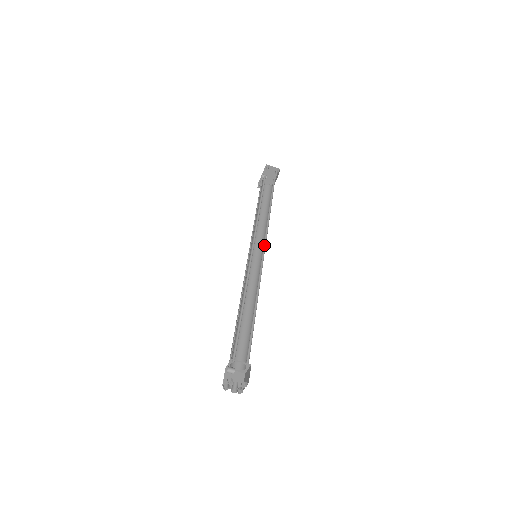
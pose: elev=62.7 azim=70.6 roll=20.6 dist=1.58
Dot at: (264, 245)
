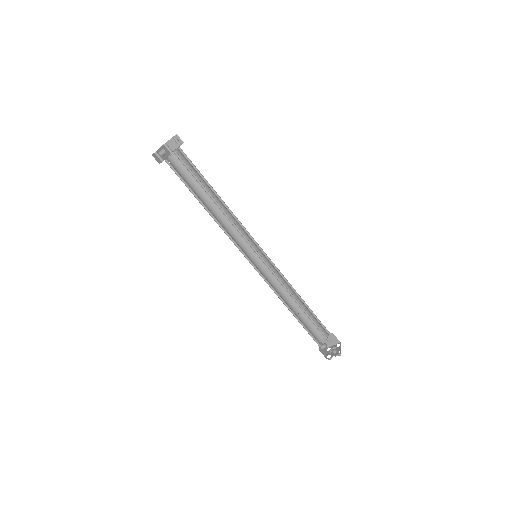
Dot at: (251, 246)
